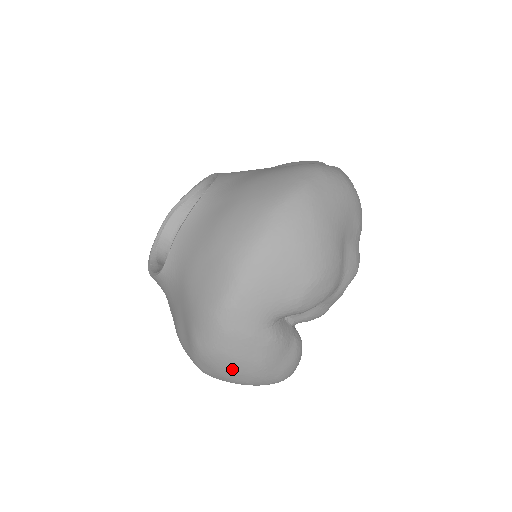
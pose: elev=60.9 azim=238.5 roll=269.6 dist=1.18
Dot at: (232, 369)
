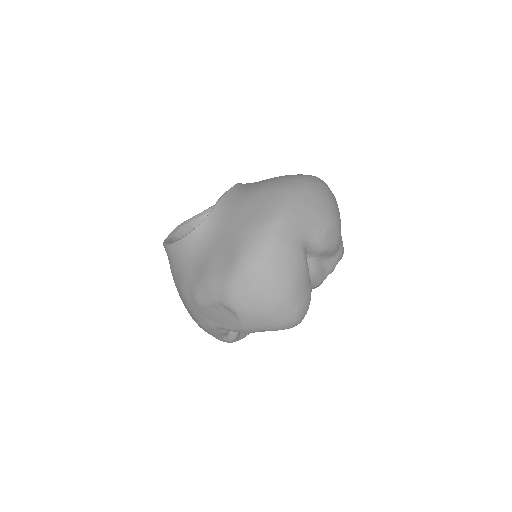
Dot at: (271, 280)
